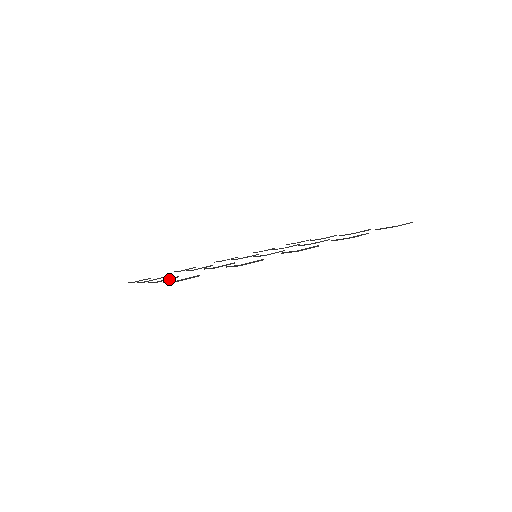
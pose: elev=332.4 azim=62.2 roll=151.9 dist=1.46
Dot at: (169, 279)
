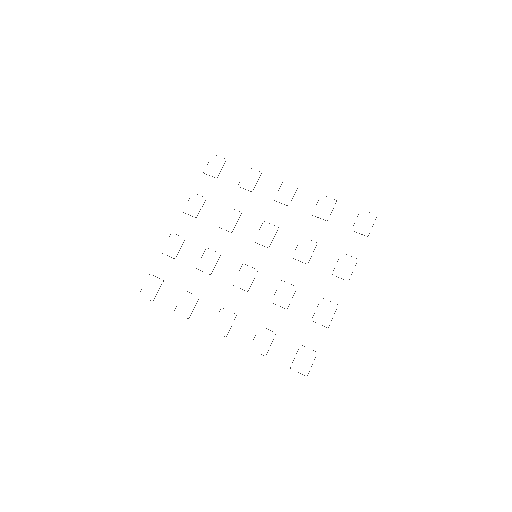
Dot at: (169, 256)
